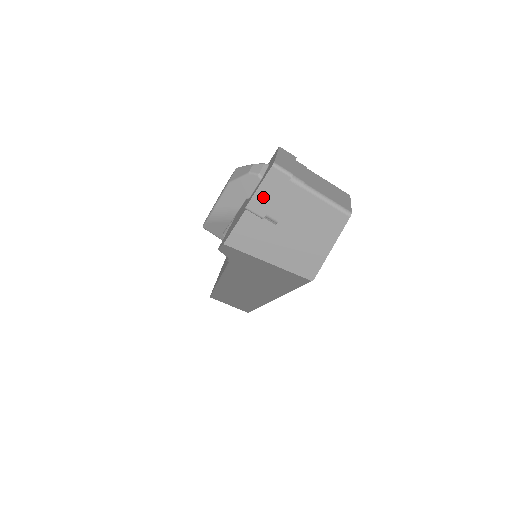
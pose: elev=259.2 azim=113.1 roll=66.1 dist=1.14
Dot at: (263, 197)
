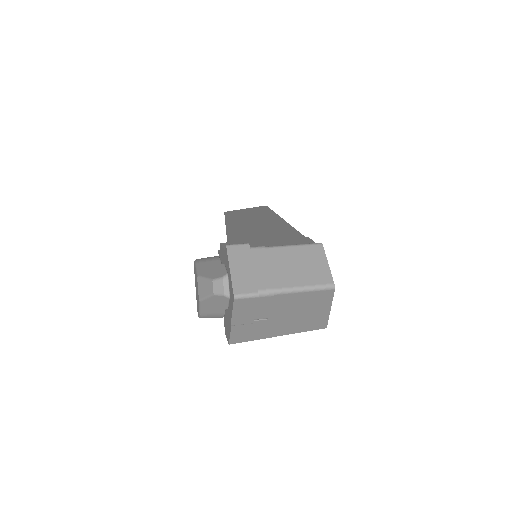
Dot at: (241, 316)
